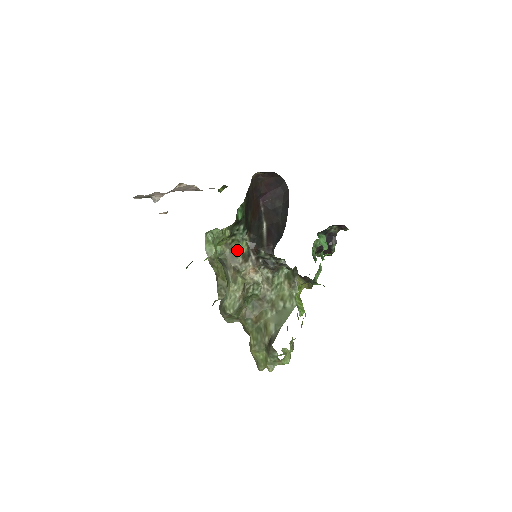
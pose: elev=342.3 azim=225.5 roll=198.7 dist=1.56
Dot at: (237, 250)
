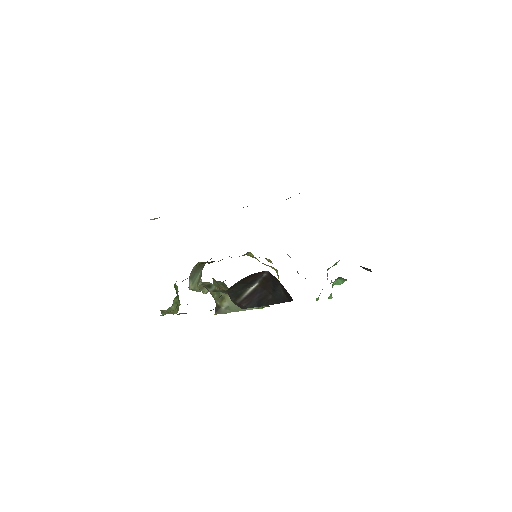
Dot at: (211, 285)
